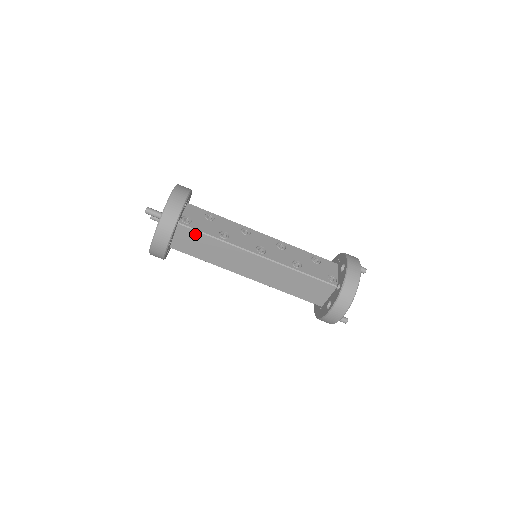
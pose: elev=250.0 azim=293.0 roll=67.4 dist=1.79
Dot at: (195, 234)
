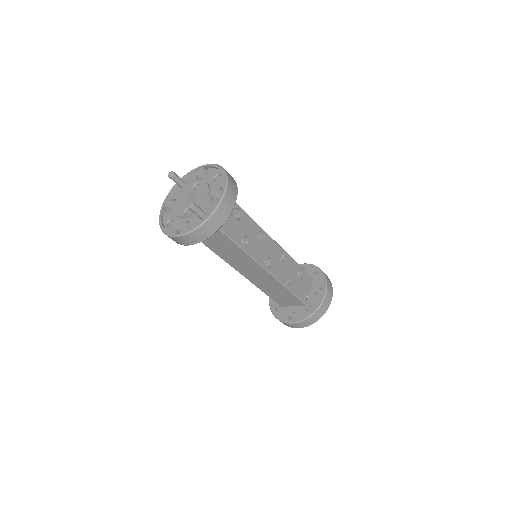
Dot at: (222, 235)
